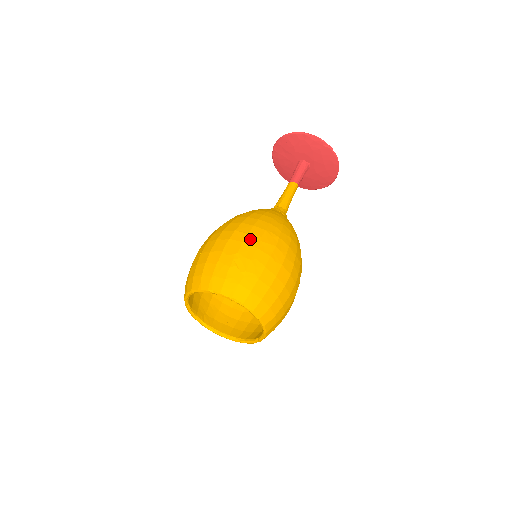
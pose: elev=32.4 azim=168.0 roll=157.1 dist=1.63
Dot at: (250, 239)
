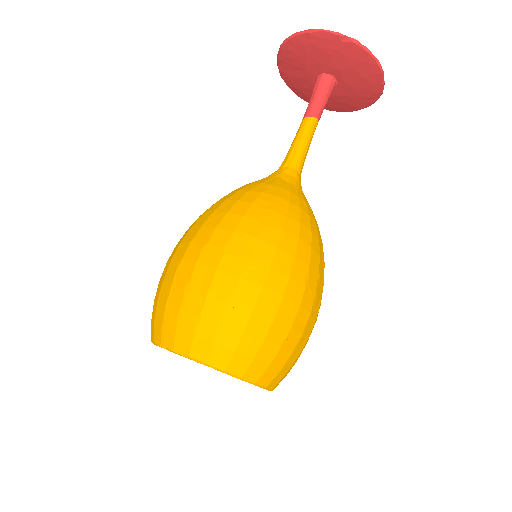
Dot at: (208, 254)
